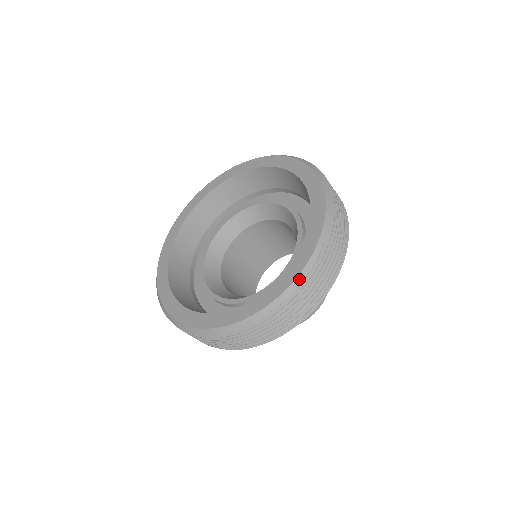
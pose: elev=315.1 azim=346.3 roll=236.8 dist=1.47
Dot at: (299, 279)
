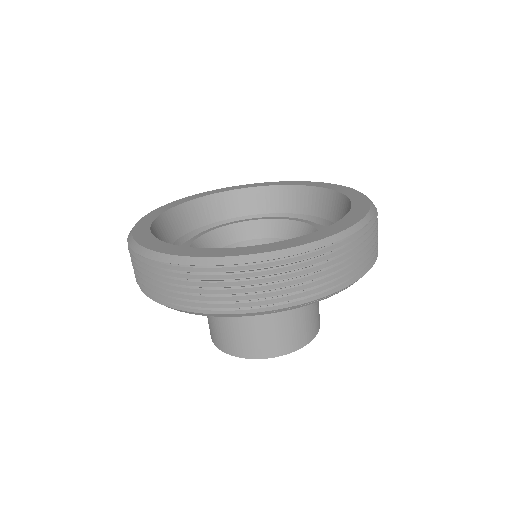
Dot at: (292, 251)
